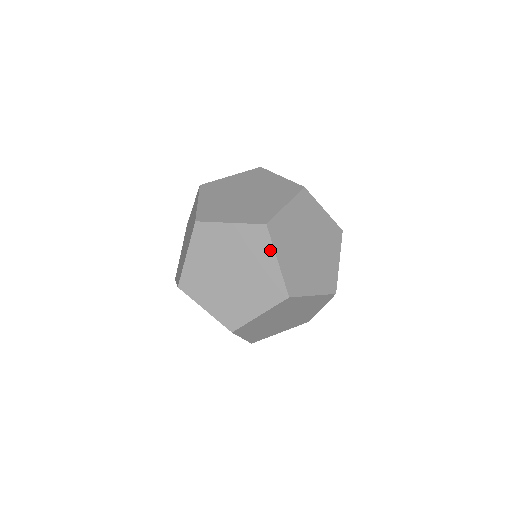
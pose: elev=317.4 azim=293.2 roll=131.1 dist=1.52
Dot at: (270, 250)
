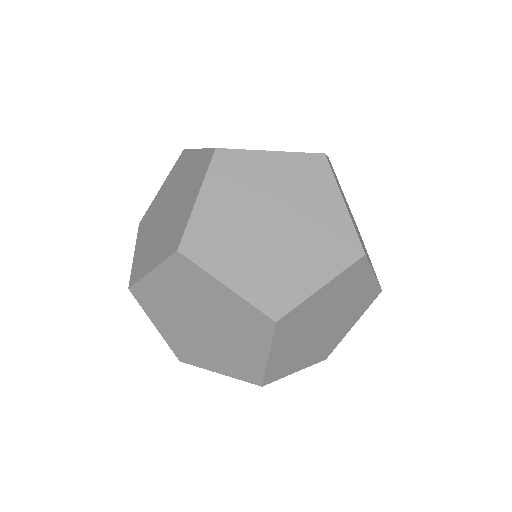
Dot at: (368, 272)
